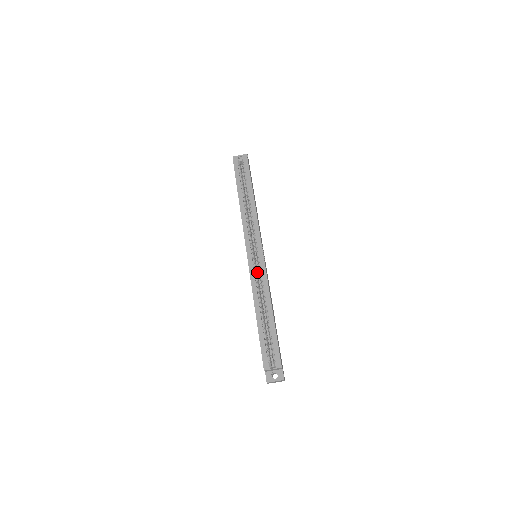
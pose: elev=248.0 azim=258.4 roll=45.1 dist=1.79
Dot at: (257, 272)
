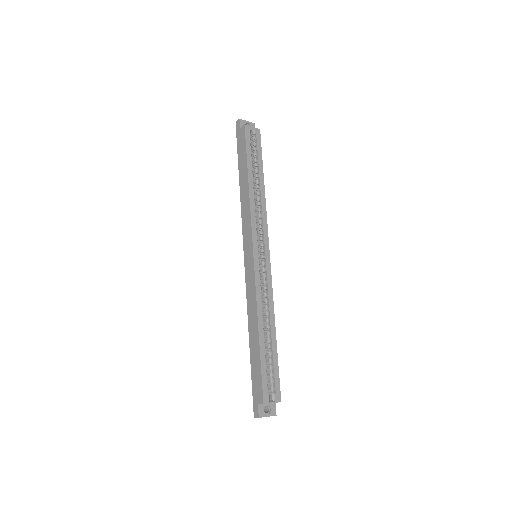
Dot at: occluded
